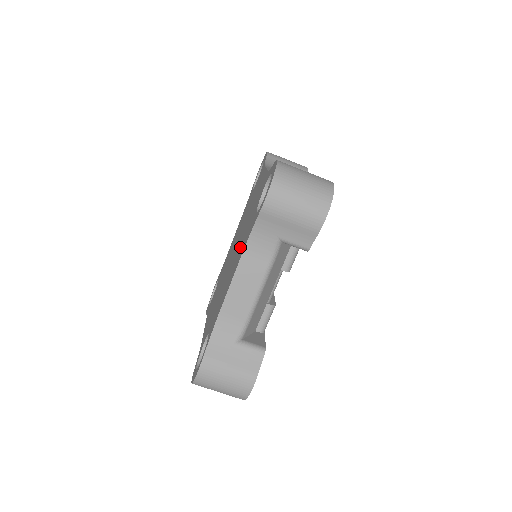
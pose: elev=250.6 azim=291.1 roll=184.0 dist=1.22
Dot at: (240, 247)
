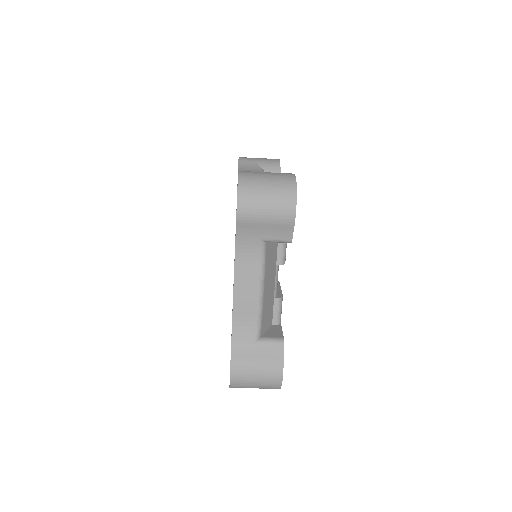
Dot at: occluded
